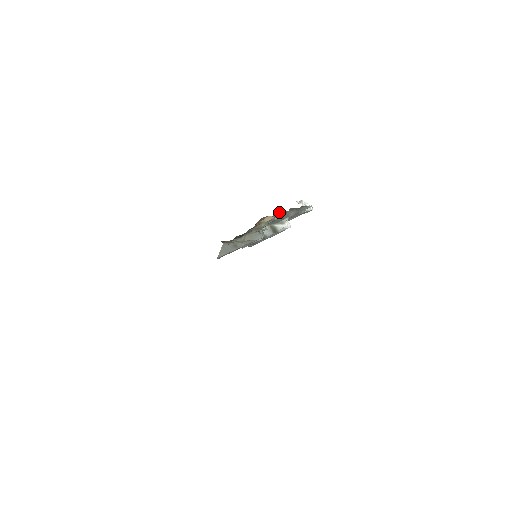
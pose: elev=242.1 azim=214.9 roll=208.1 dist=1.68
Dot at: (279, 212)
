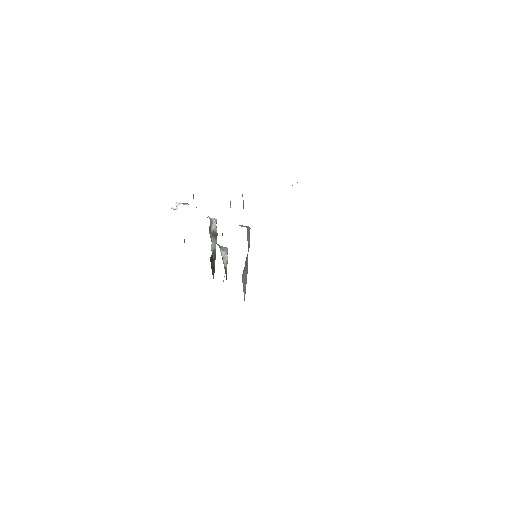
Dot at: occluded
